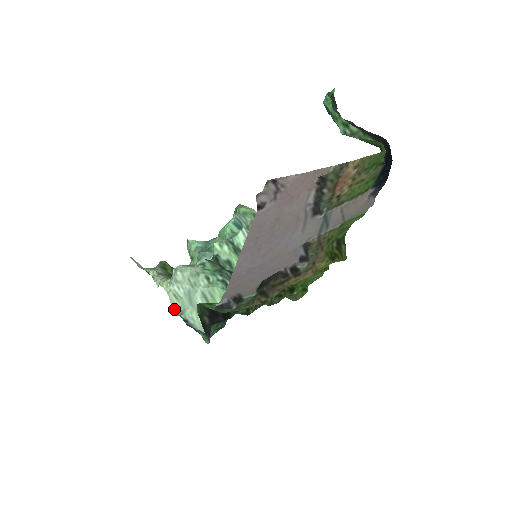
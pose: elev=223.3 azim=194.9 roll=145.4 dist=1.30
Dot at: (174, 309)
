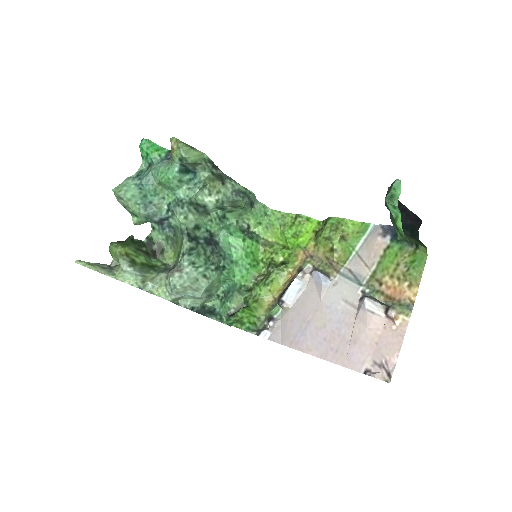
Dot at: (175, 303)
